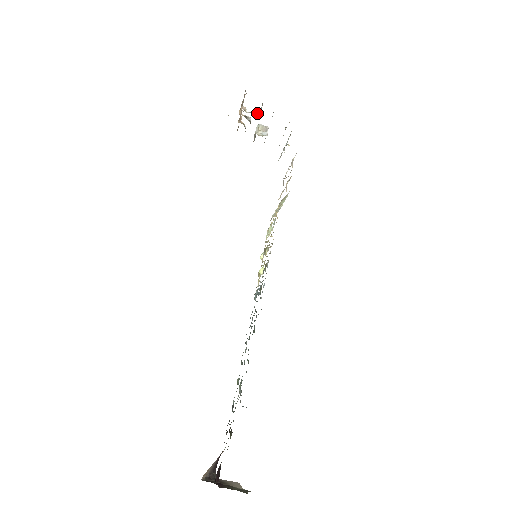
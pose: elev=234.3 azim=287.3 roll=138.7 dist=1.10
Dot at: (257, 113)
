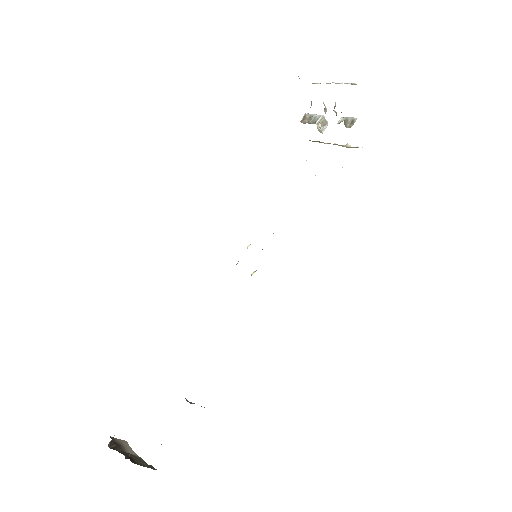
Dot at: (344, 122)
